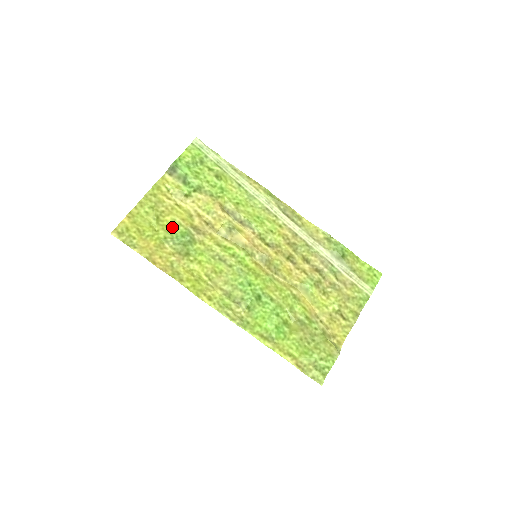
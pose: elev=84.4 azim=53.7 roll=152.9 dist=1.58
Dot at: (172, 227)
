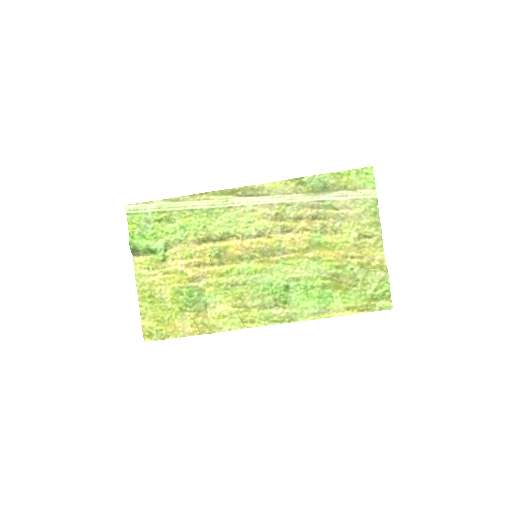
Dot at: (177, 295)
